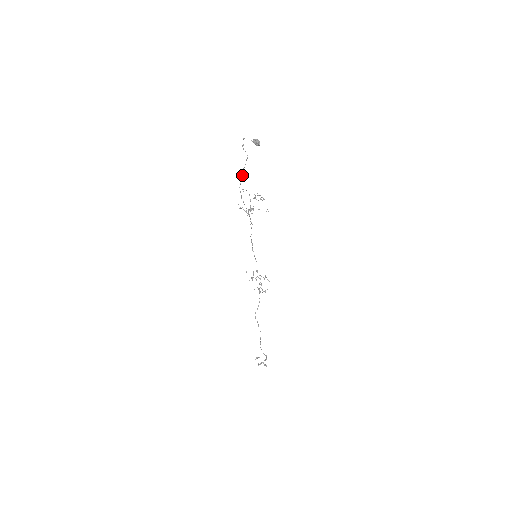
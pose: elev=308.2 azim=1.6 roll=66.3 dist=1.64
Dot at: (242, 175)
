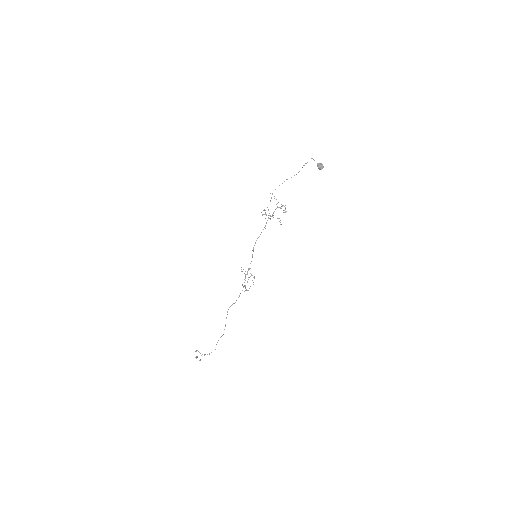
Dot at: occluded
